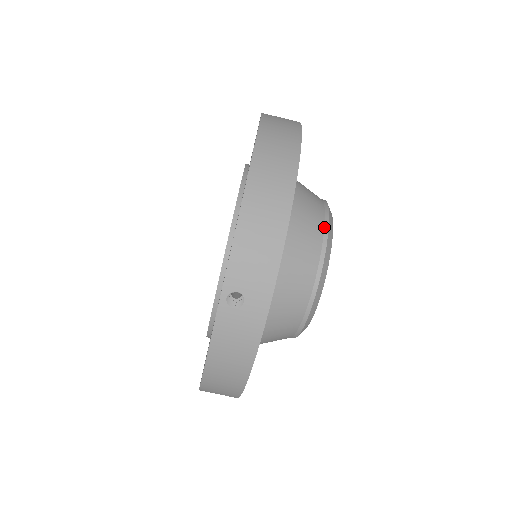
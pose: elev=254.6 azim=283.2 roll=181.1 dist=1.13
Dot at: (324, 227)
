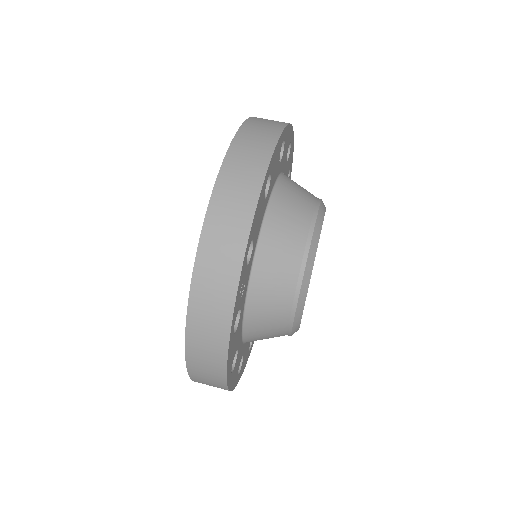
Dot at: occluded
